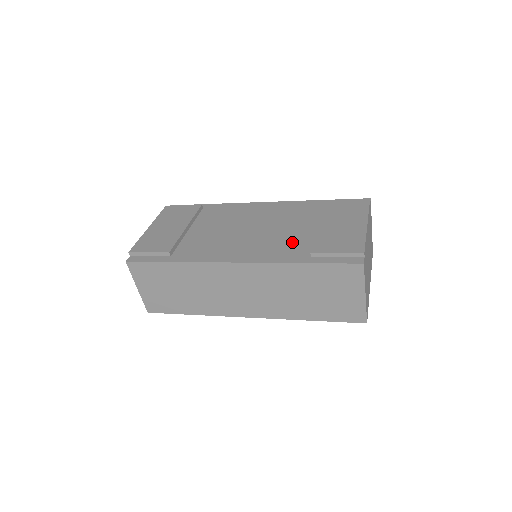
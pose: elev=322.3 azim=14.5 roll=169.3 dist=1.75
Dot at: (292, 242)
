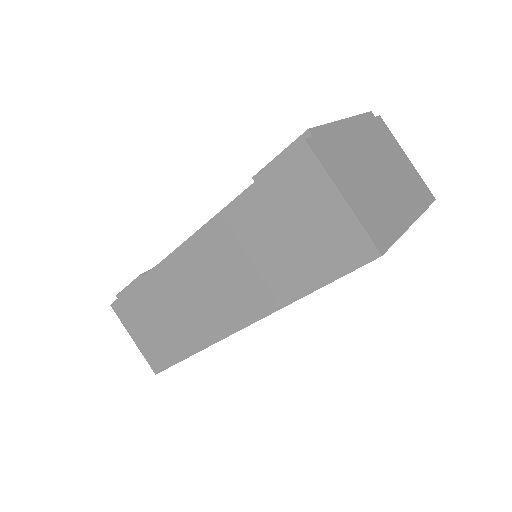
Dot at: occluded
